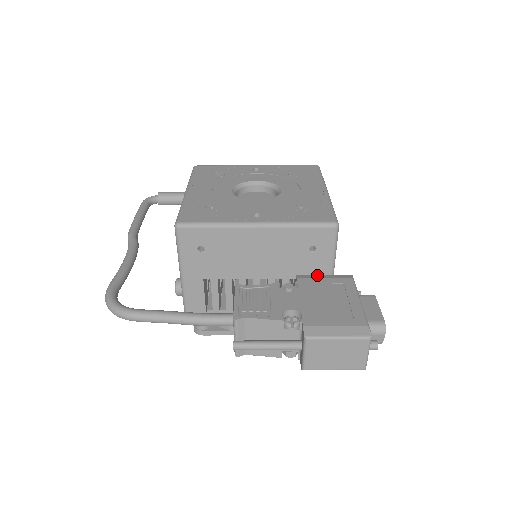
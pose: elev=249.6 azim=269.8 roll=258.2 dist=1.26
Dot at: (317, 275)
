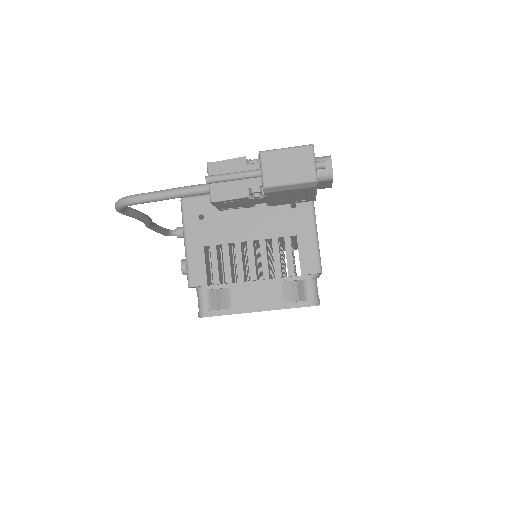
Dot at: occluded
